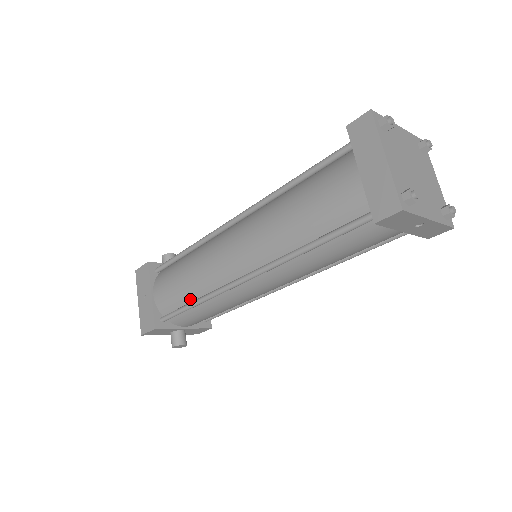
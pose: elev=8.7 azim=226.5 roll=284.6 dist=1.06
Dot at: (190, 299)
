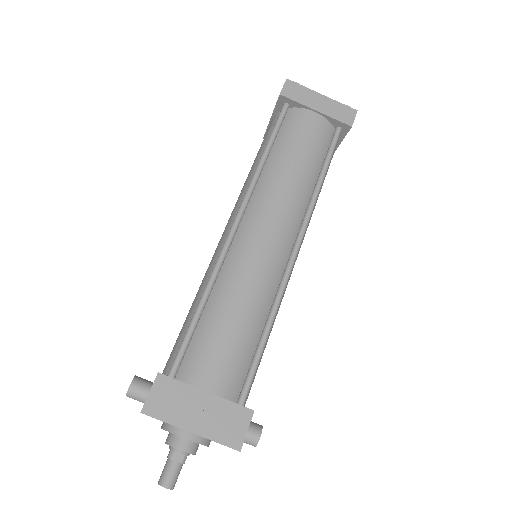
Dot at: (257, 334)
